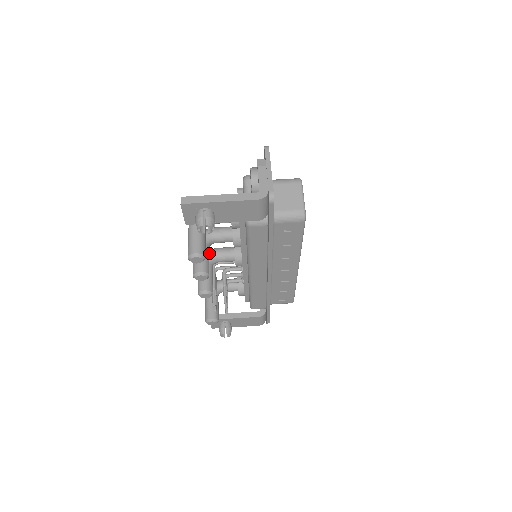
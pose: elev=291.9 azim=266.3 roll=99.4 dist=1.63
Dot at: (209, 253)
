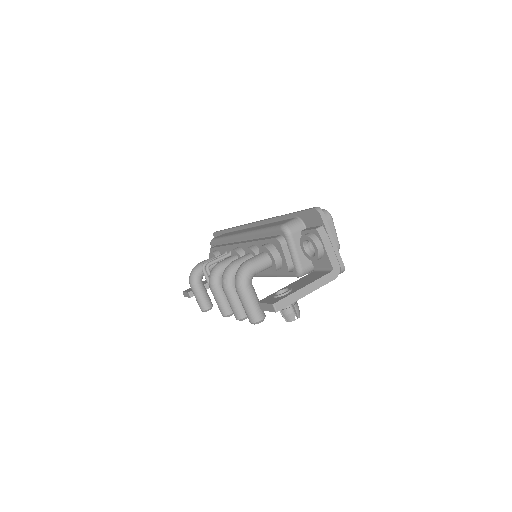
Dot at: (219, 273)
